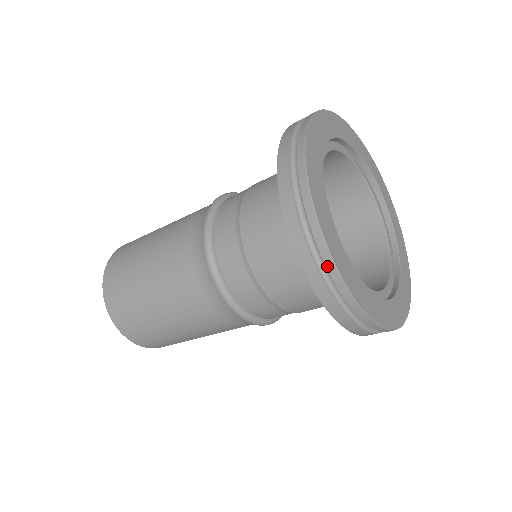
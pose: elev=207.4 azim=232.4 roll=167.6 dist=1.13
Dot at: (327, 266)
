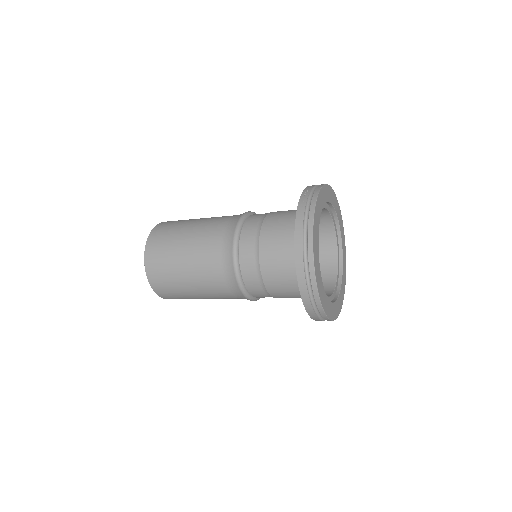
Dot at: occluded
